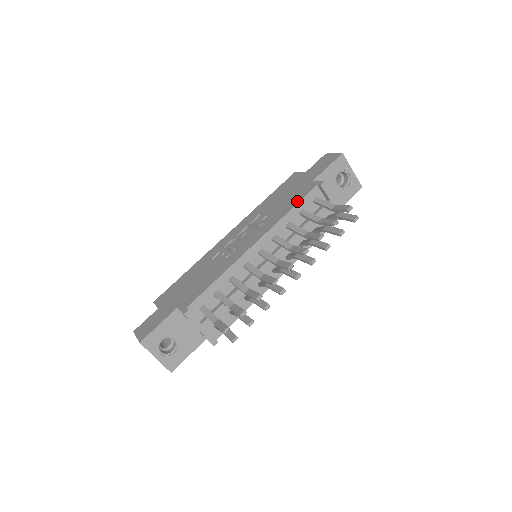
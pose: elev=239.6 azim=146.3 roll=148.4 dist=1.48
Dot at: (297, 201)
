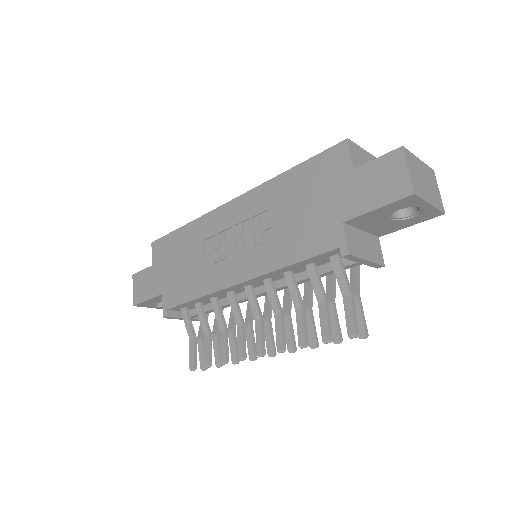
Dot at: (304, 255)
